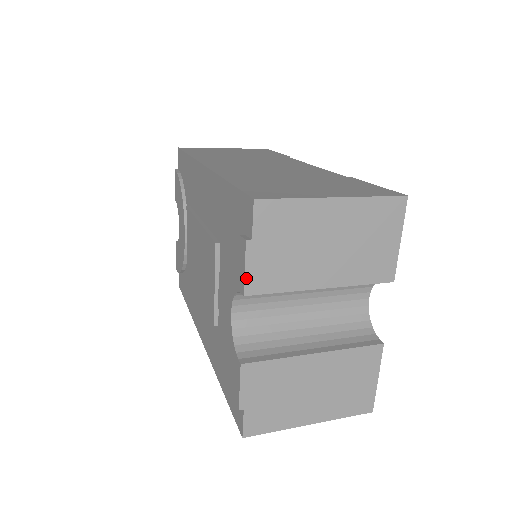
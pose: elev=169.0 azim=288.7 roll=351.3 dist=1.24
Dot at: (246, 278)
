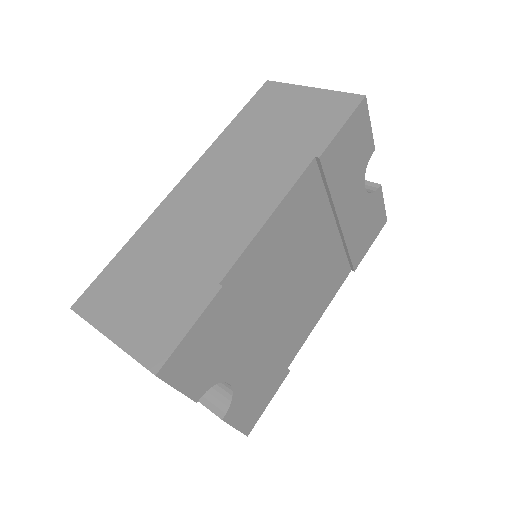
Dot at: occluded
